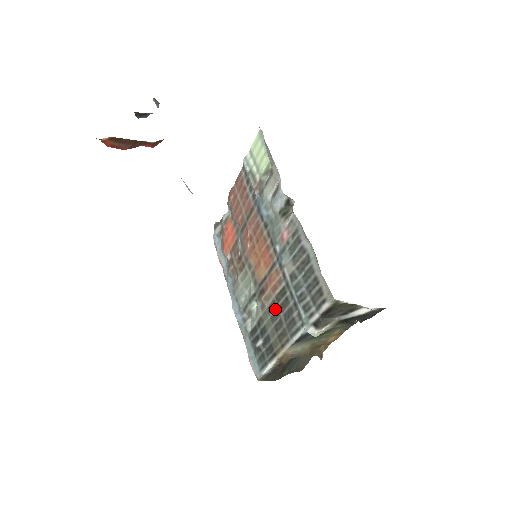
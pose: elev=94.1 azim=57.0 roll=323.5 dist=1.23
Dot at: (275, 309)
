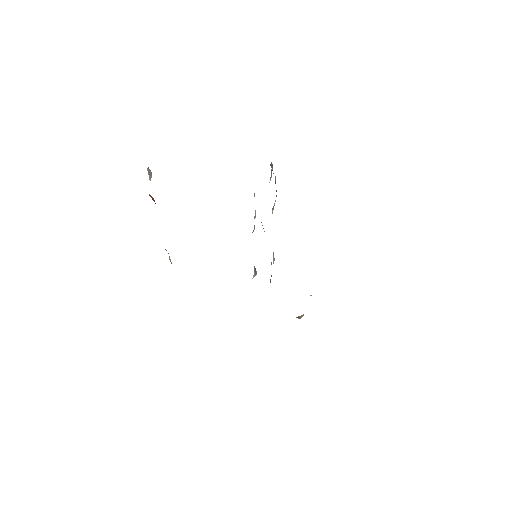
Dot at: occluded
